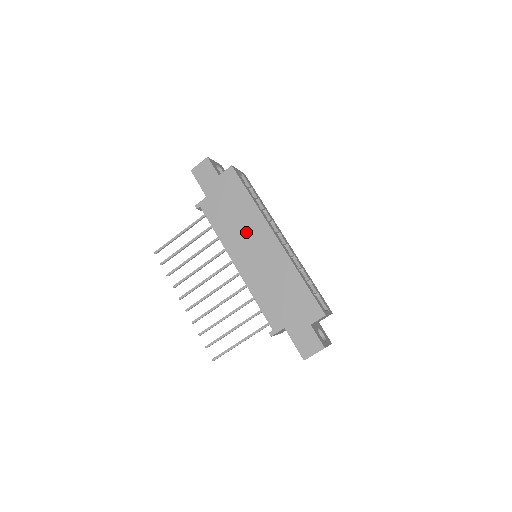
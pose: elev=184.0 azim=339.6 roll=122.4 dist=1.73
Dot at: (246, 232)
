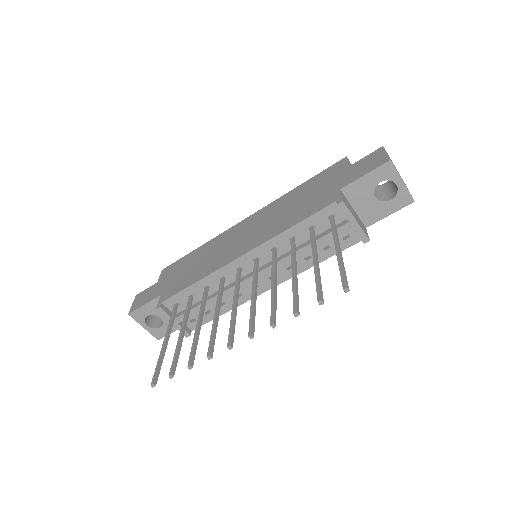
Dot at: (220, 248)
